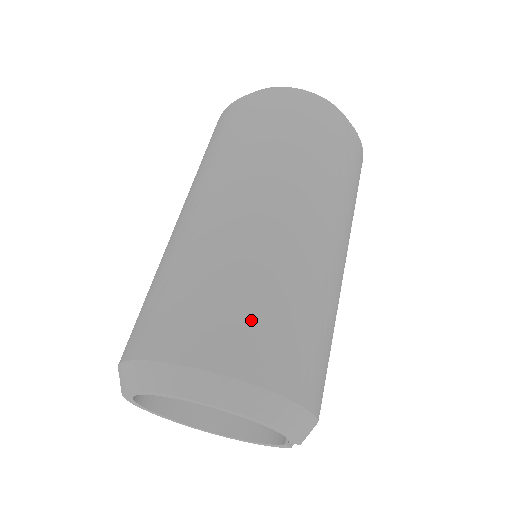
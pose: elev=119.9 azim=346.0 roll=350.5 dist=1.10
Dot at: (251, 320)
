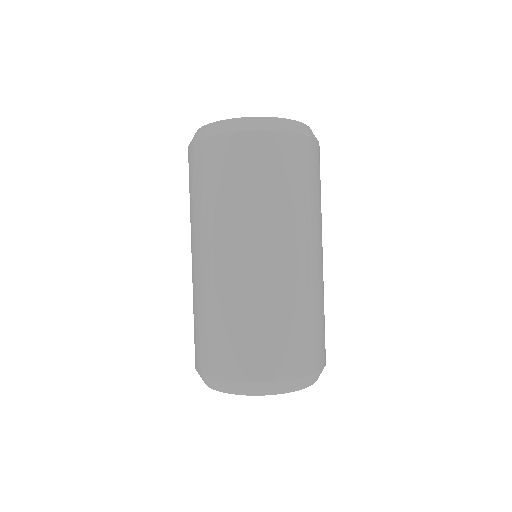
Dot at: (284, 343)
